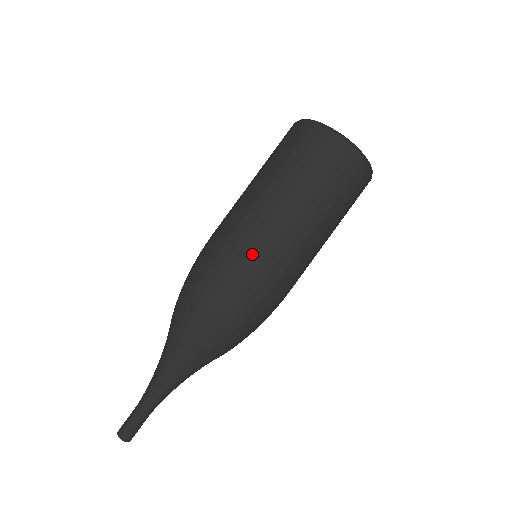
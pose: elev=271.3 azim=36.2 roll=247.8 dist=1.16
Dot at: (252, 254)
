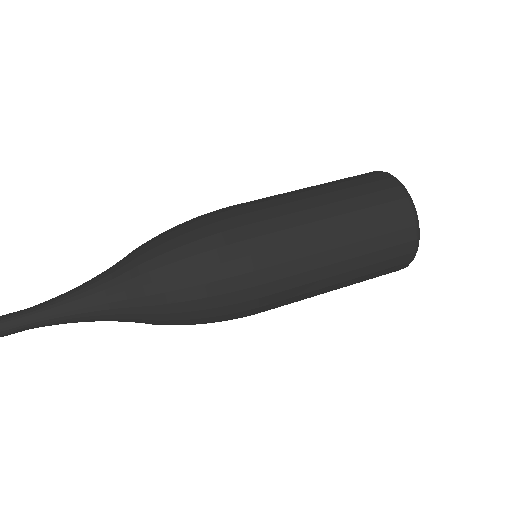
Dot at: (248, 207)
